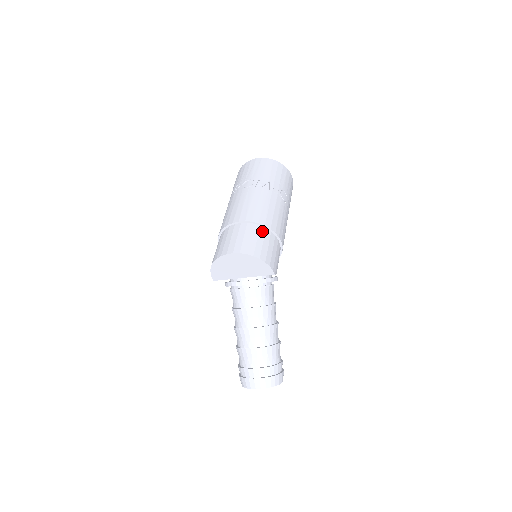
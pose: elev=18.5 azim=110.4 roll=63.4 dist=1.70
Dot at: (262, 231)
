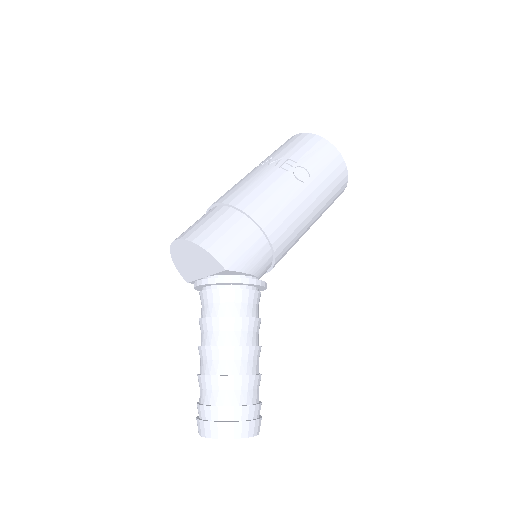
Dot at: (228, 213)
